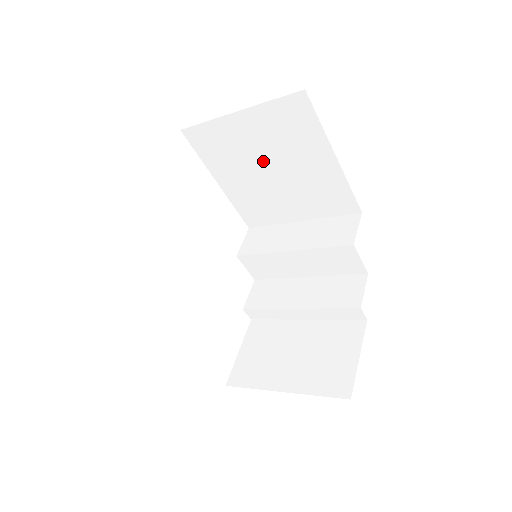
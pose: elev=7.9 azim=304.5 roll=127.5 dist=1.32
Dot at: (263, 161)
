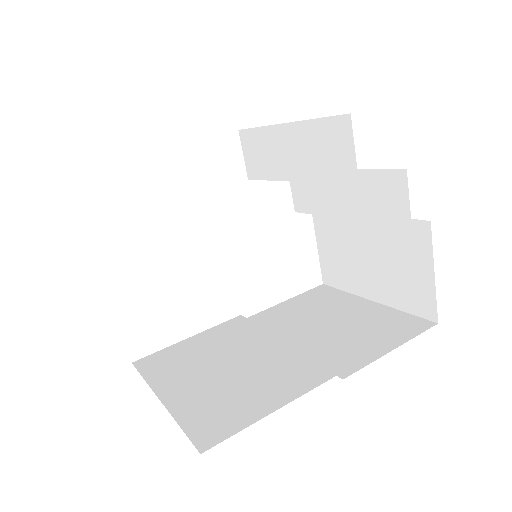
Dot at: occluded
